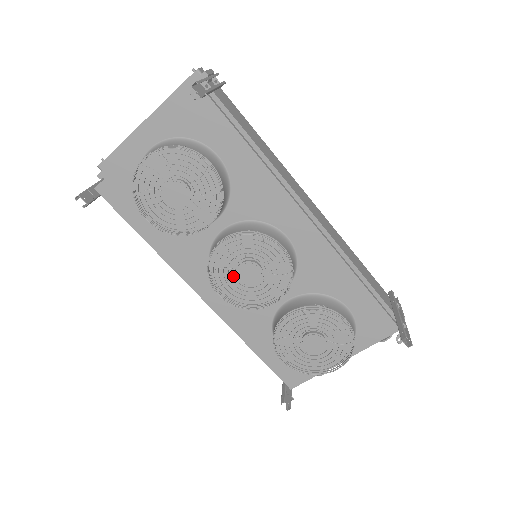
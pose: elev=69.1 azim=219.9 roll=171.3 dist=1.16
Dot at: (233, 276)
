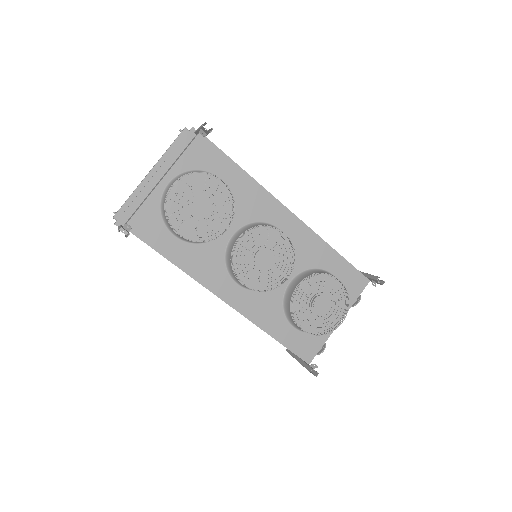
Dot at: (253, 265)
